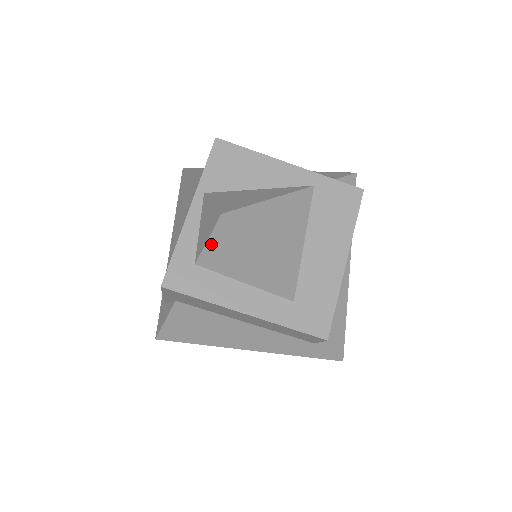
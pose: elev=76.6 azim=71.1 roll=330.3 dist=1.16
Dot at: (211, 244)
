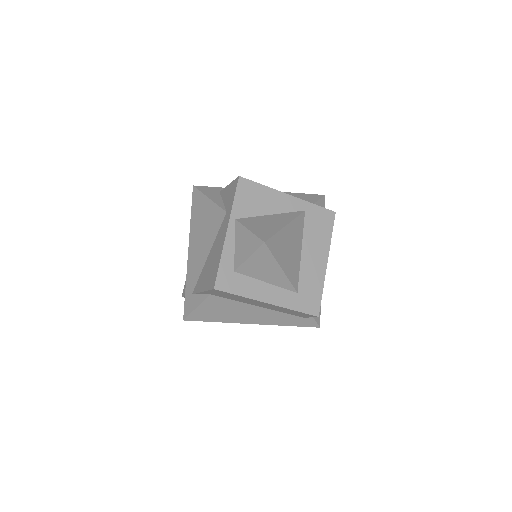
Dot at: (251, 259)
